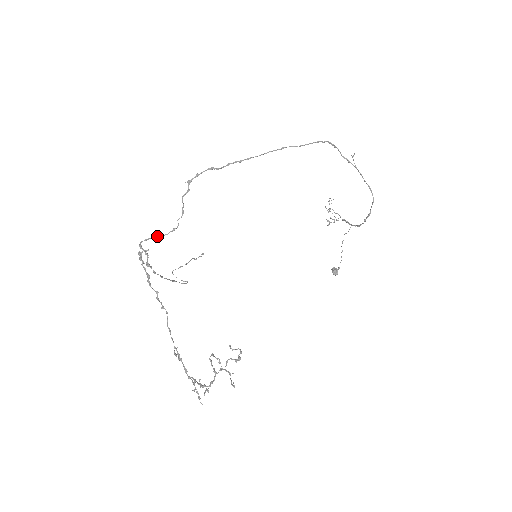
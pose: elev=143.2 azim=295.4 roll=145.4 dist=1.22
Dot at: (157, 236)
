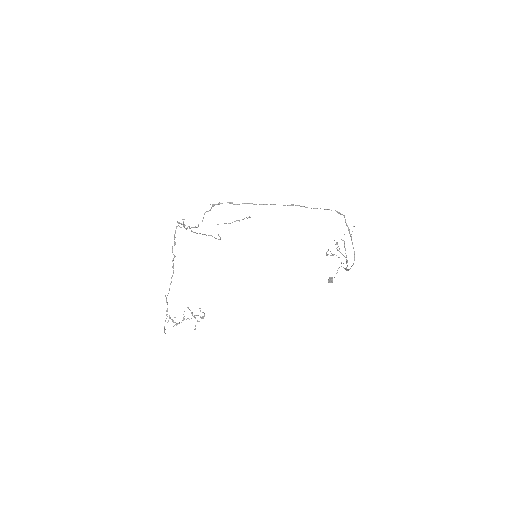
Dot at: (185, 225)
